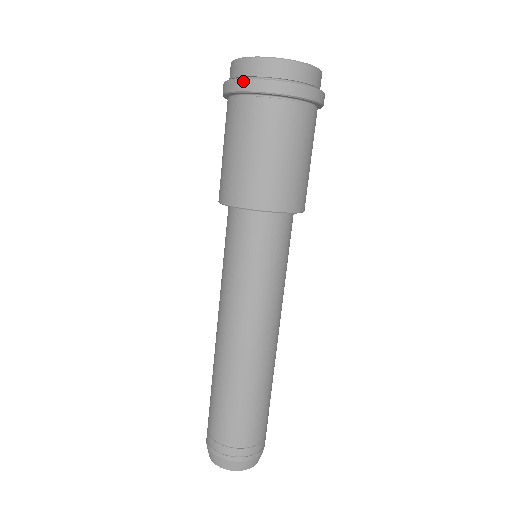
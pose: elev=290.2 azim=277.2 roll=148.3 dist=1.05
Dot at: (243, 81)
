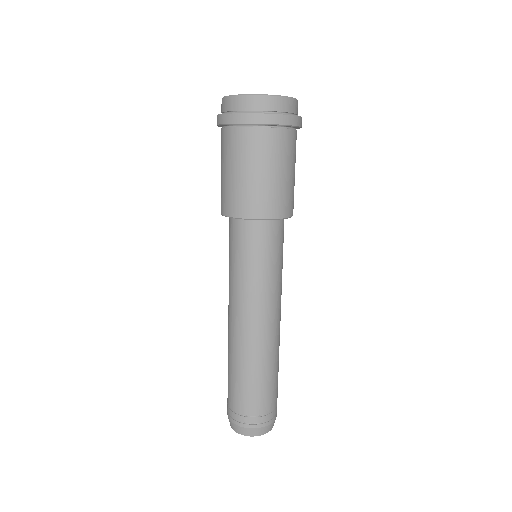
Dot at: (233, 115)
